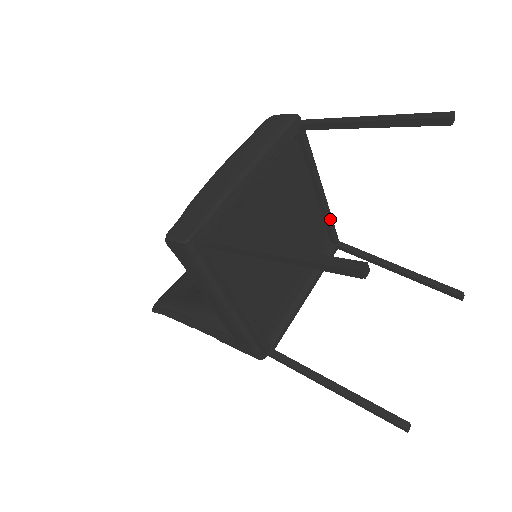
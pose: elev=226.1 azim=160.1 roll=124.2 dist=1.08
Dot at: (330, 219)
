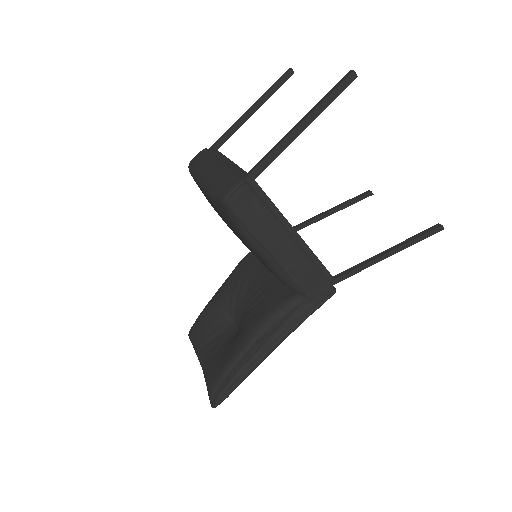
Dot at: occluded
